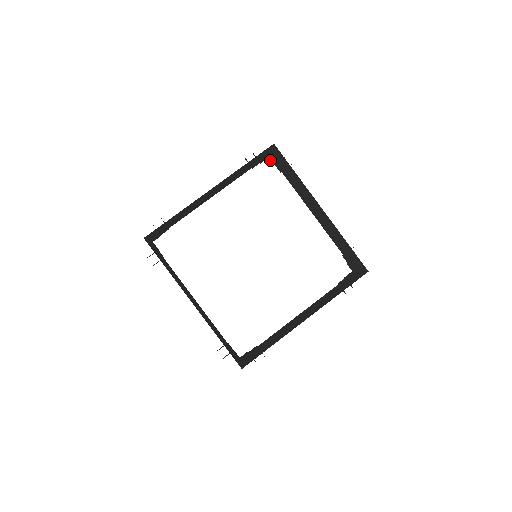
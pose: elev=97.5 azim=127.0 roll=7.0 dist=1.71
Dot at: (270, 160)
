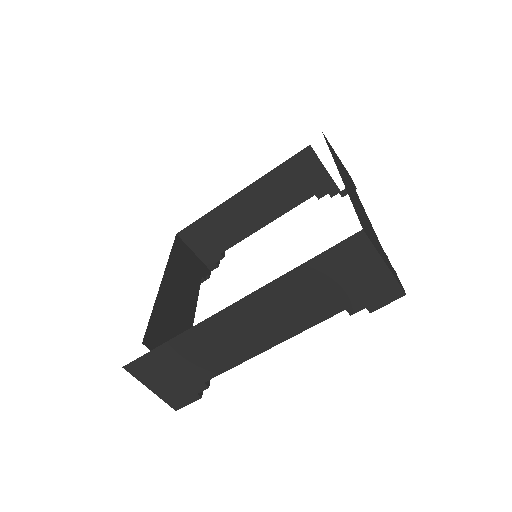
Dot at: (213, 269)
